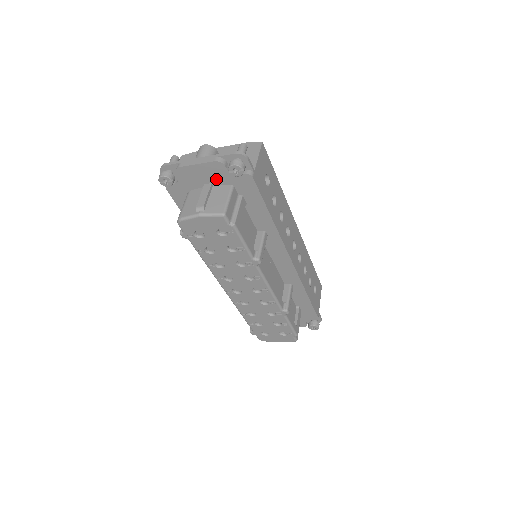
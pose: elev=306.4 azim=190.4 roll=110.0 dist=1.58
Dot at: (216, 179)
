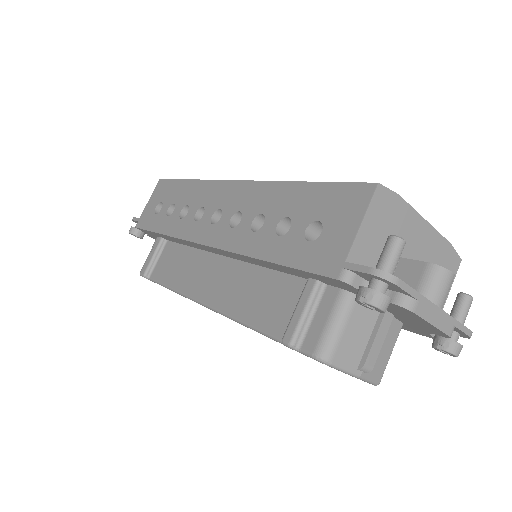
Dot at: (407, 320)
